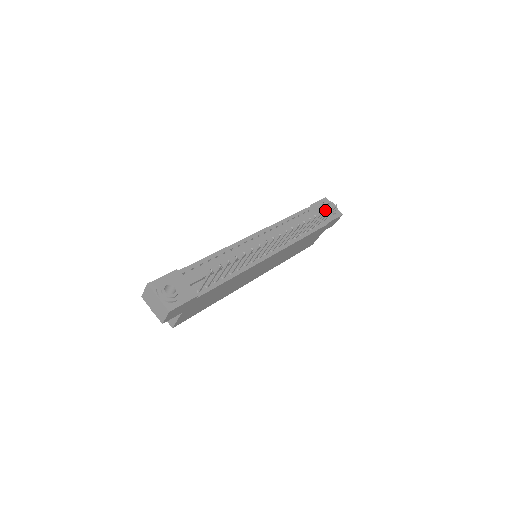
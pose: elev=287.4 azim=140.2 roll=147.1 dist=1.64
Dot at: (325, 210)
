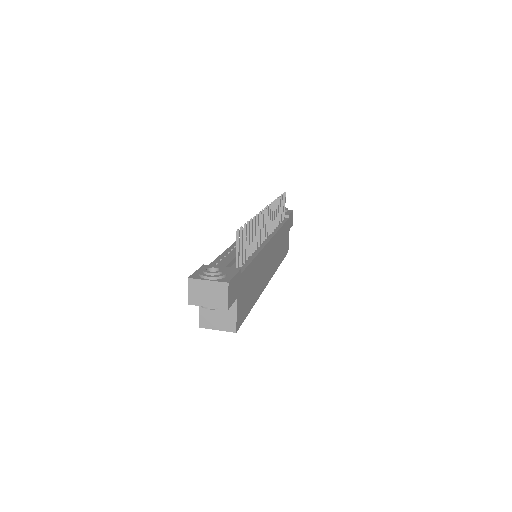
Dot at: (281, 195)
